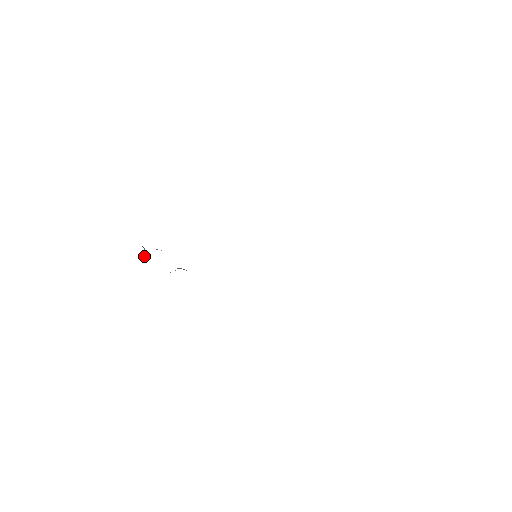
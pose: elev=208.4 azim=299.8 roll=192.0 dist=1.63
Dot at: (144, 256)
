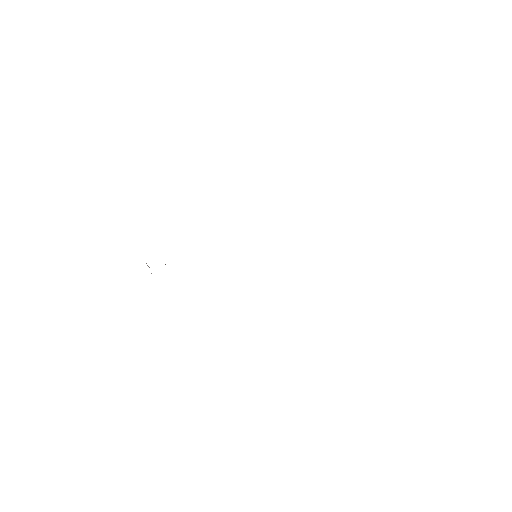
Dot at: occluded
